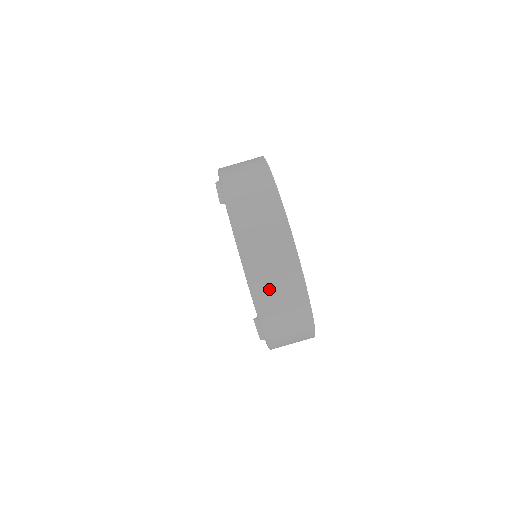
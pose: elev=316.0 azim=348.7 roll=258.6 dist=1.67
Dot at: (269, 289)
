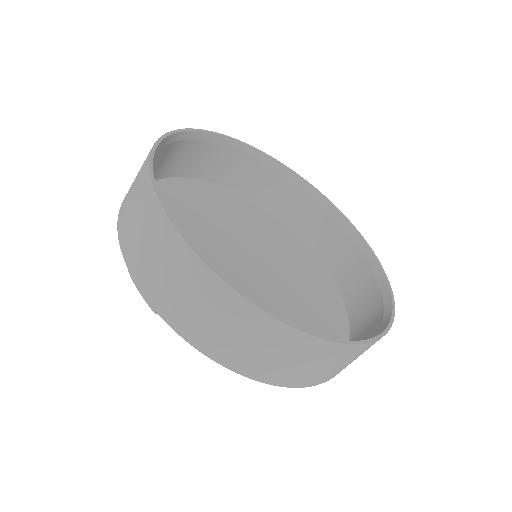
Dot at: (127, 211)
